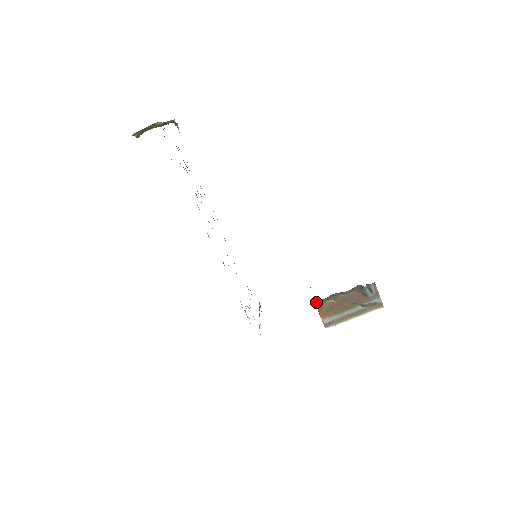
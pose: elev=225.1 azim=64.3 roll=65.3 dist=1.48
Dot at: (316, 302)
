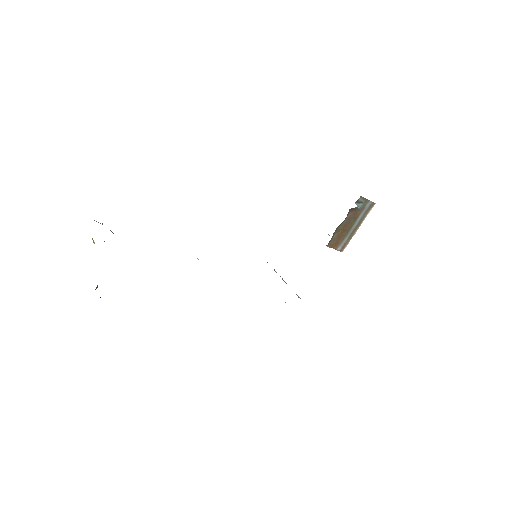
Dot at: occluded
